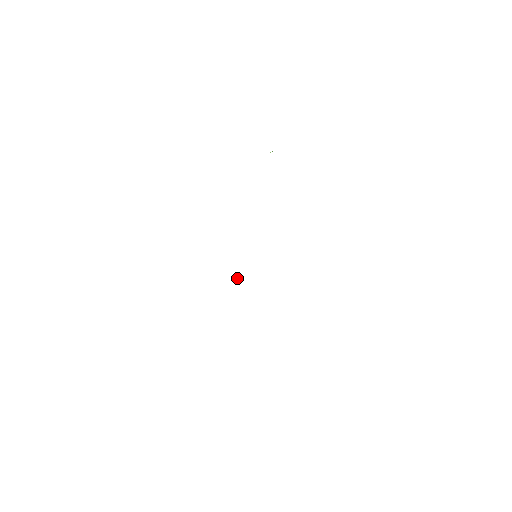
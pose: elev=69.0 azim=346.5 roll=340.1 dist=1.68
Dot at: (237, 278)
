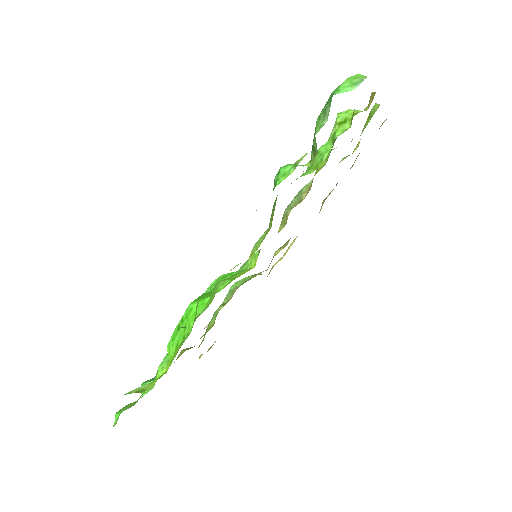
Dot at: (211, 284)
